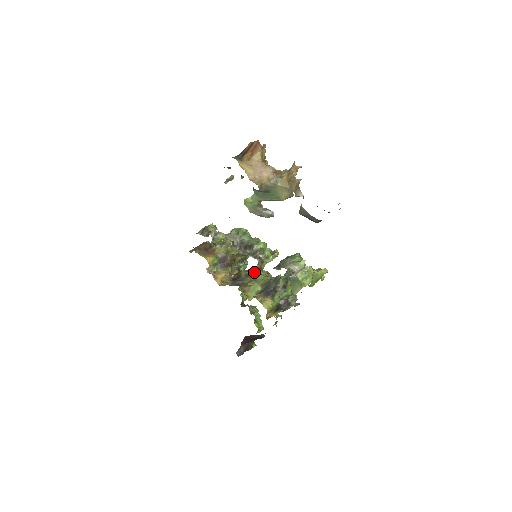
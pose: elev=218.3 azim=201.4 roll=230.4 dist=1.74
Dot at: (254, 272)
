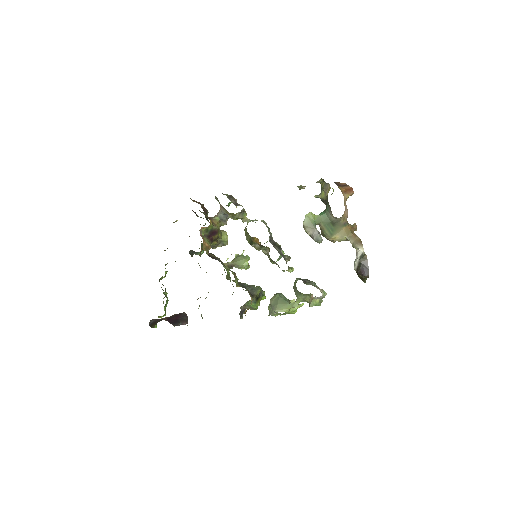
Dot at: (226, 265)
